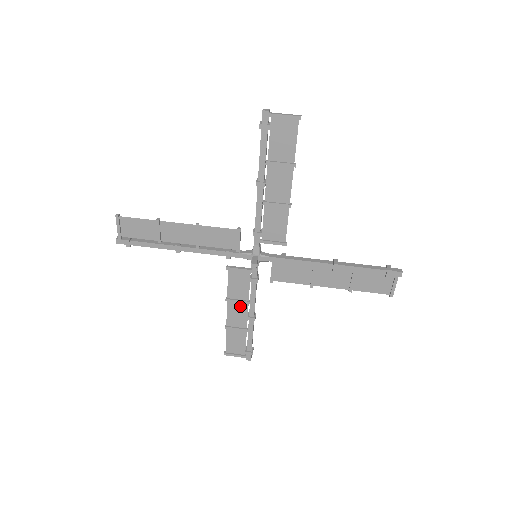
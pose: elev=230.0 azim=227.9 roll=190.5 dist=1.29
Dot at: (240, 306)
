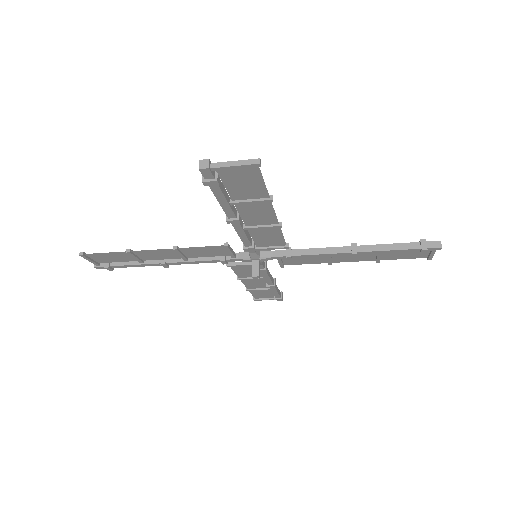
Dot at: (255, 280)
